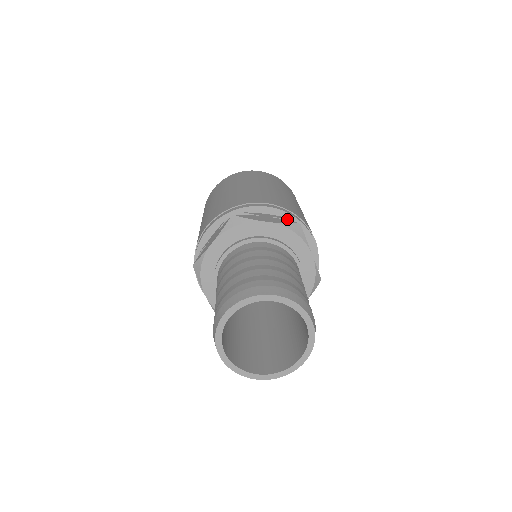
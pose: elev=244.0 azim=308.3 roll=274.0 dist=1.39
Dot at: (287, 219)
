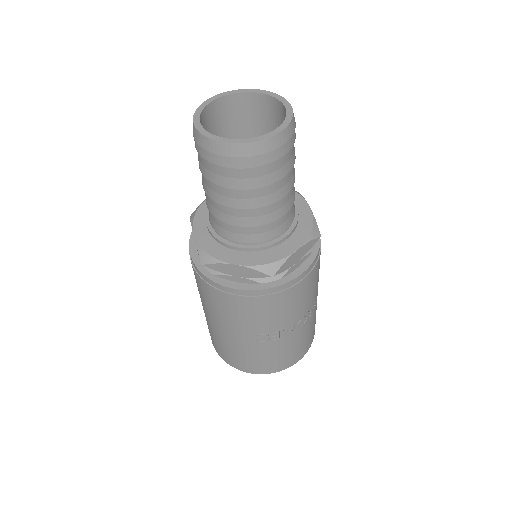
Dot at: occluded
